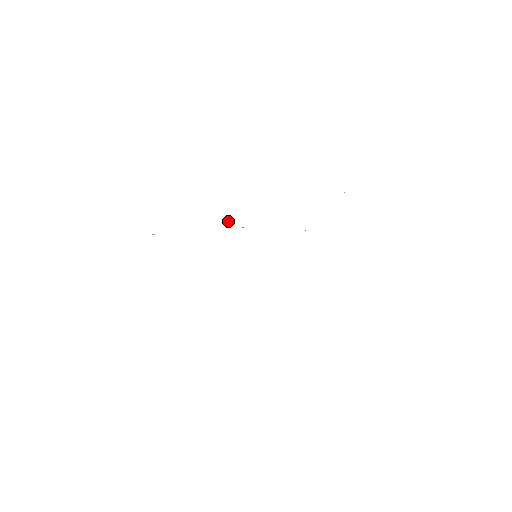
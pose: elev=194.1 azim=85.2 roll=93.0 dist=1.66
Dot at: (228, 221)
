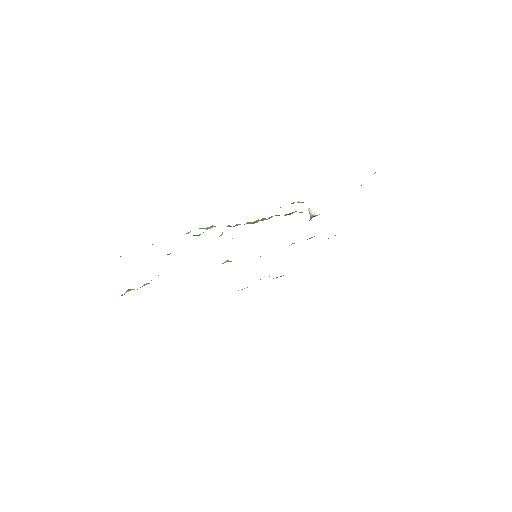
Dot at: occluded
